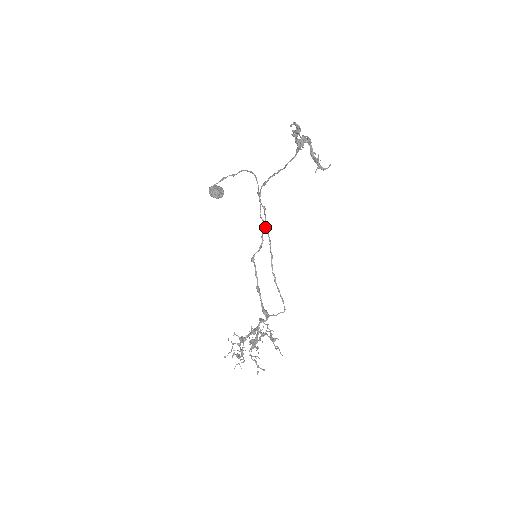
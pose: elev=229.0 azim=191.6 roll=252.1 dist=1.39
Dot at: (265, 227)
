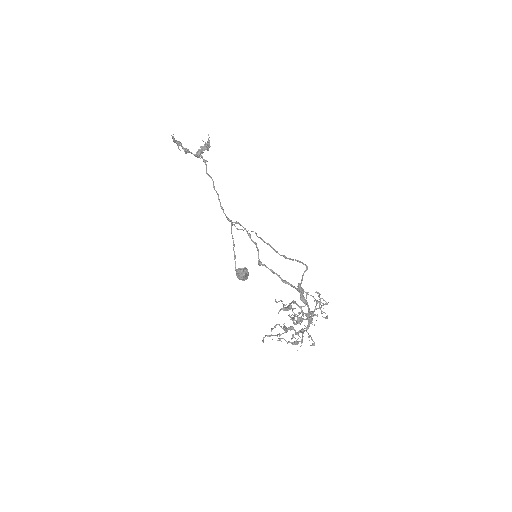
Dot at: (247, 232)
